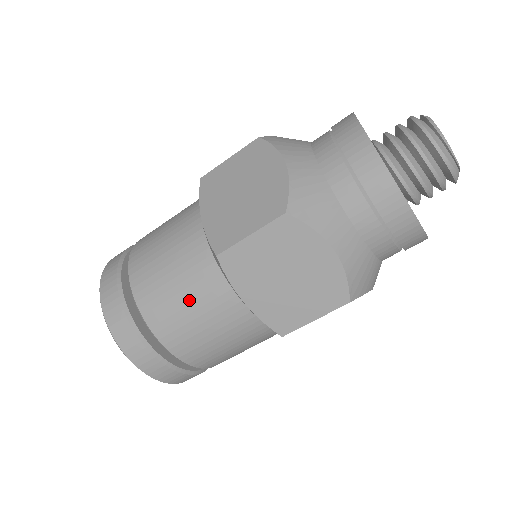
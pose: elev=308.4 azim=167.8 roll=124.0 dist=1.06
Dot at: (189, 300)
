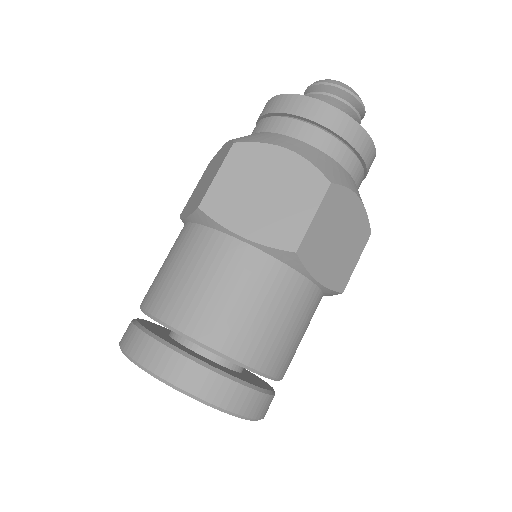
Dot at: (277, 314)
